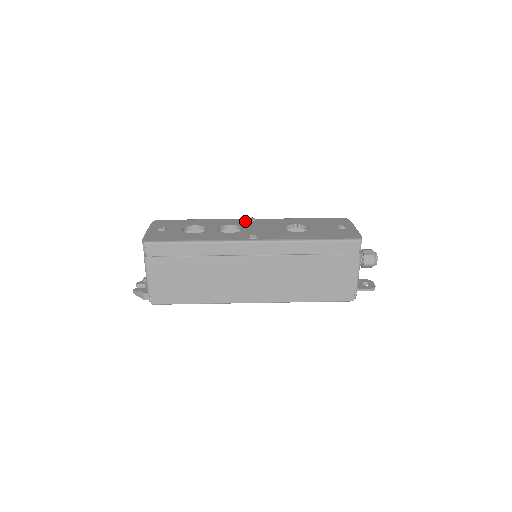
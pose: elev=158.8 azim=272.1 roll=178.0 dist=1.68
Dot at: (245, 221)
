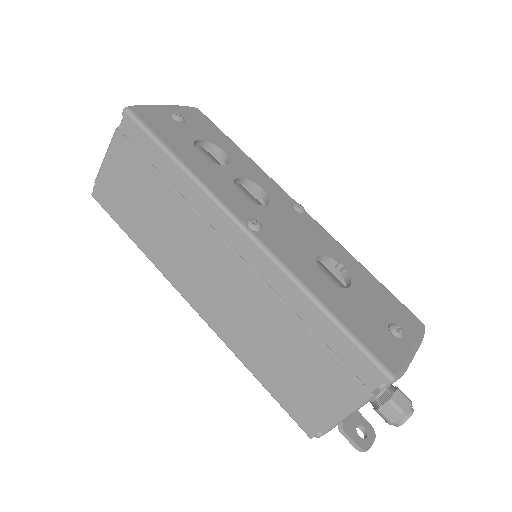
Dot at: (288, 202)
